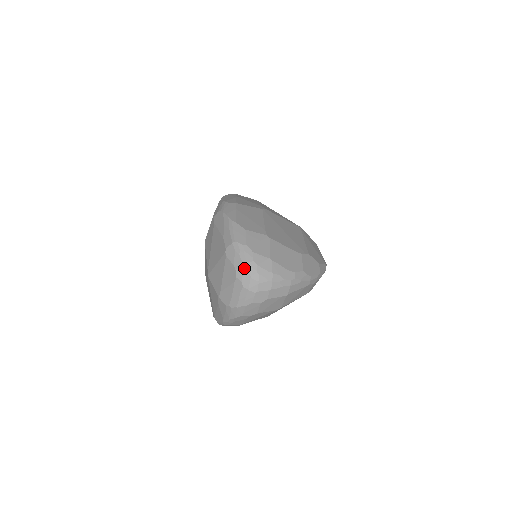
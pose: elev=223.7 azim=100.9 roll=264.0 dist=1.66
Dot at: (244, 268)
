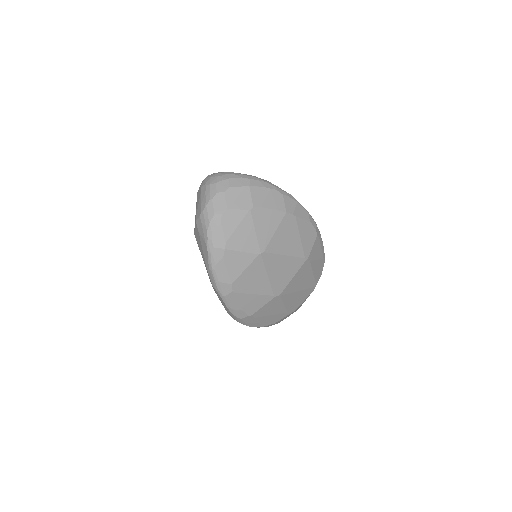
Dot at: (206, 178)
